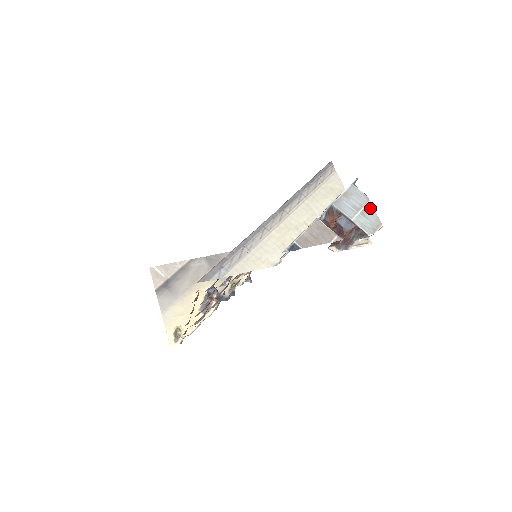
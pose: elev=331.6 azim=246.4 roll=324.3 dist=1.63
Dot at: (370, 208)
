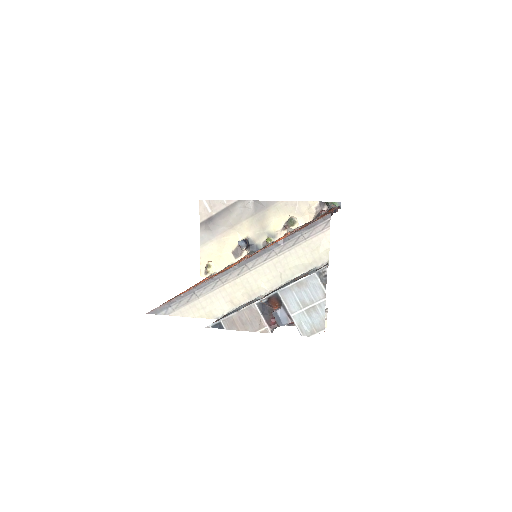
Dot at: (321, 307)
